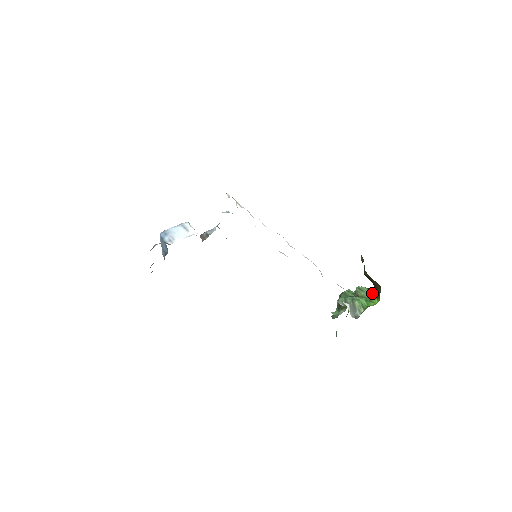
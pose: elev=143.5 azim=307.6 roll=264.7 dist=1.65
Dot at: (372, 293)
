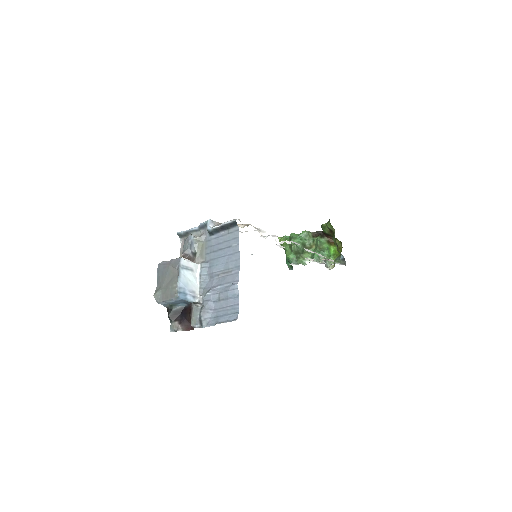
Dot at: (327, 242)
